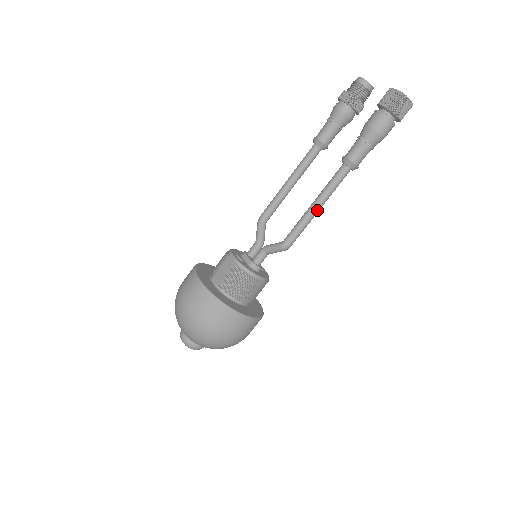
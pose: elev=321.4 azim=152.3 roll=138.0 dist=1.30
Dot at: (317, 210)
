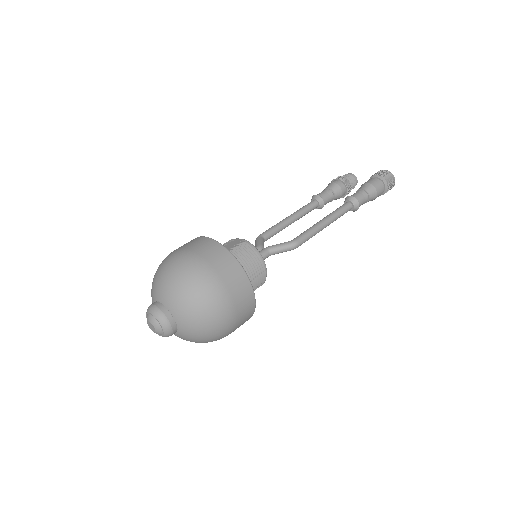
Dot at: (325, 225)
